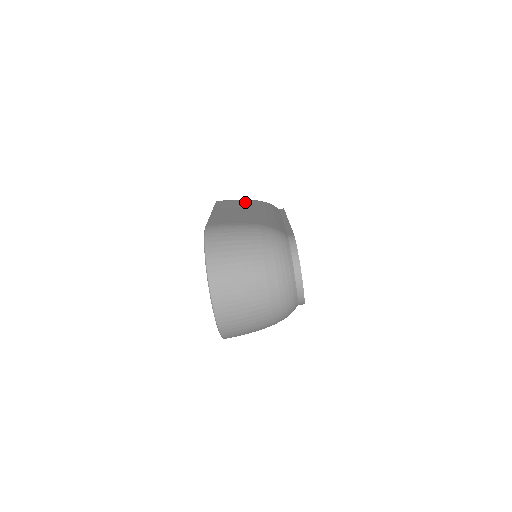
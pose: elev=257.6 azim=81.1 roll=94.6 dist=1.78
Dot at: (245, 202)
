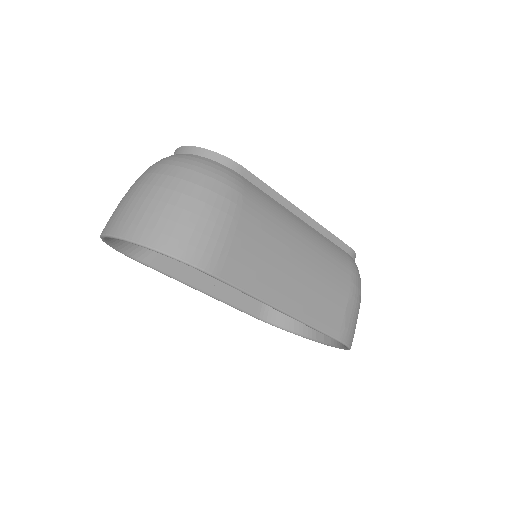
Dot at: occluded
